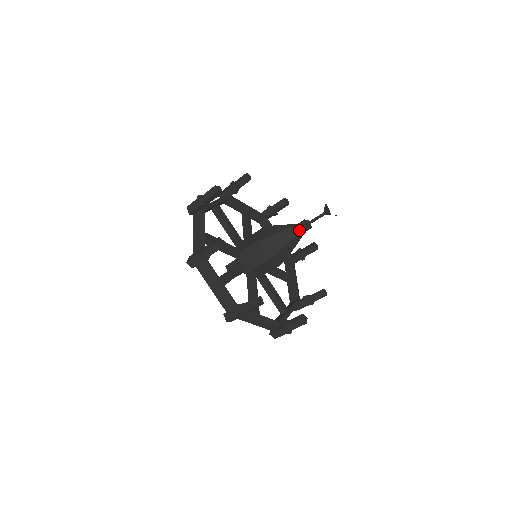
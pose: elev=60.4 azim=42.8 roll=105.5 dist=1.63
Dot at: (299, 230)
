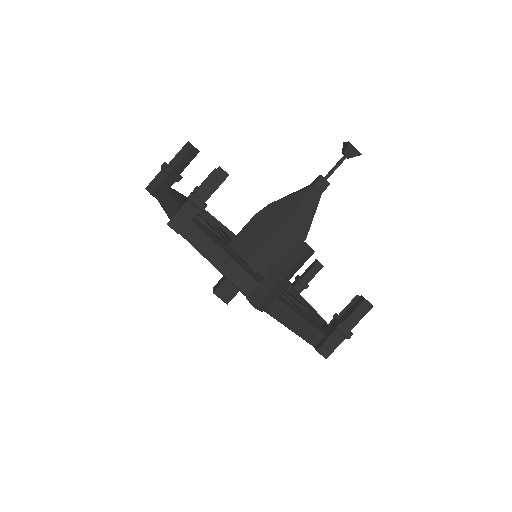
Dot at: (319, 192)
